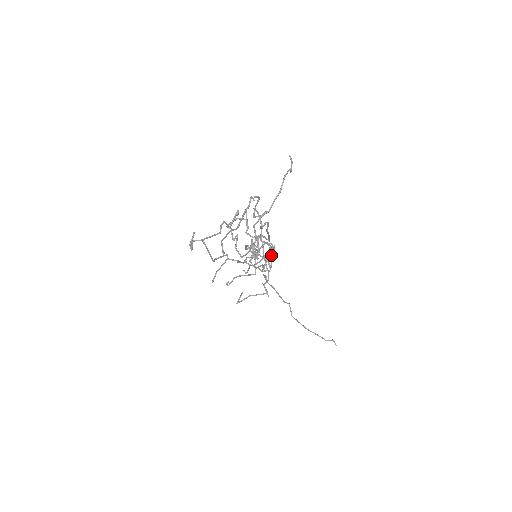
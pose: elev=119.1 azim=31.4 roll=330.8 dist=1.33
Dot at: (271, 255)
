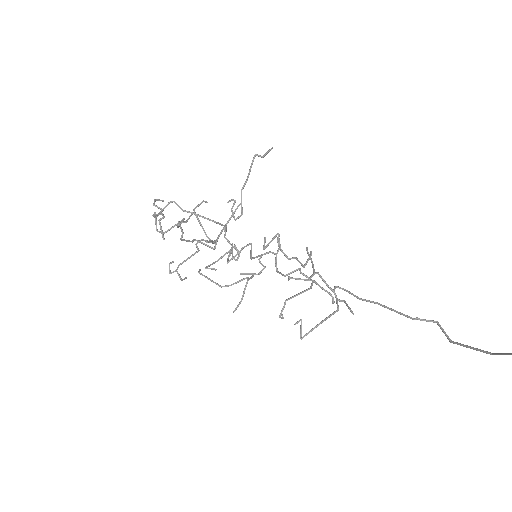
Dot at: (264, 243)
